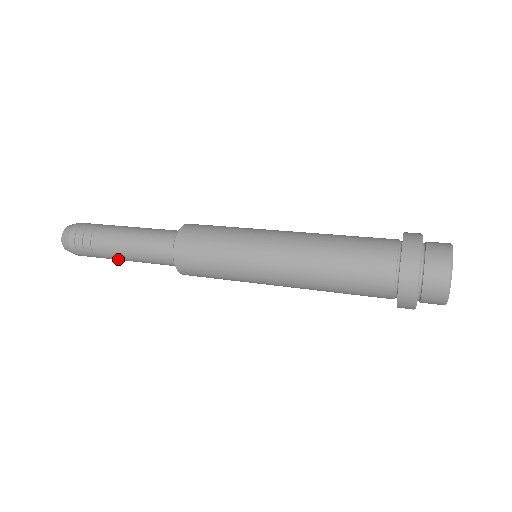
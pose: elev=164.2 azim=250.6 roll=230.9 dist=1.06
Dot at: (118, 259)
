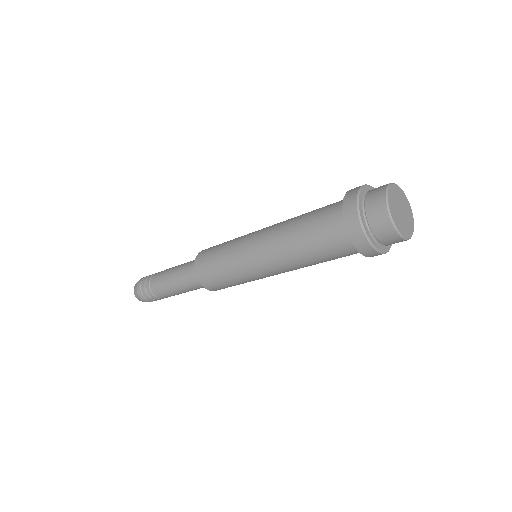
Dot at: (165, 291)
